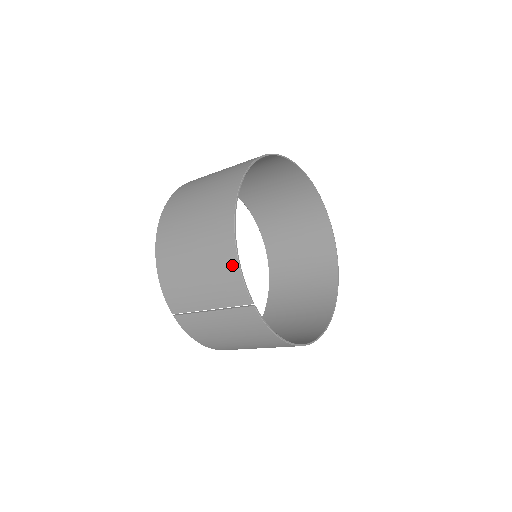
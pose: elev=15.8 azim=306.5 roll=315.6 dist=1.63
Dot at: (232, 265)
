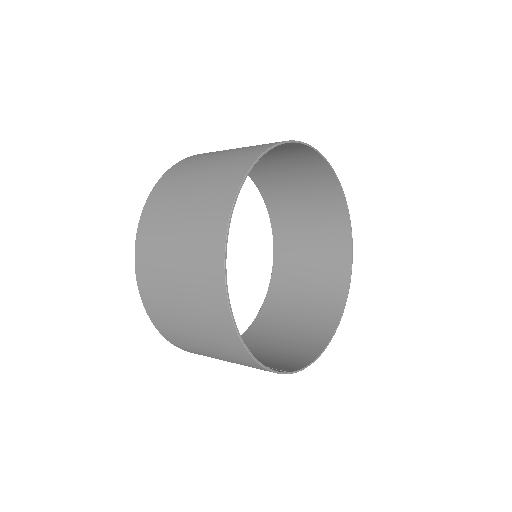
Dot at: (255, 365)
